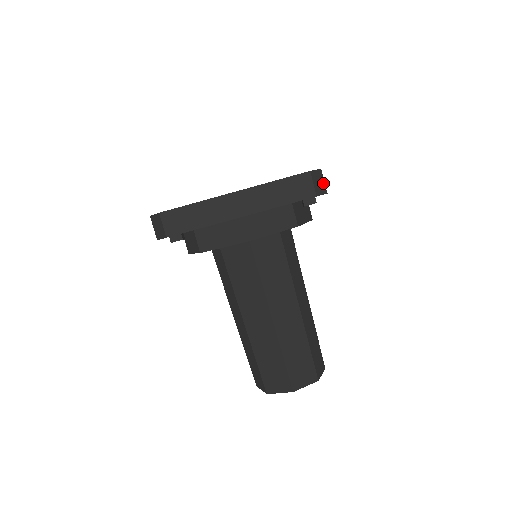
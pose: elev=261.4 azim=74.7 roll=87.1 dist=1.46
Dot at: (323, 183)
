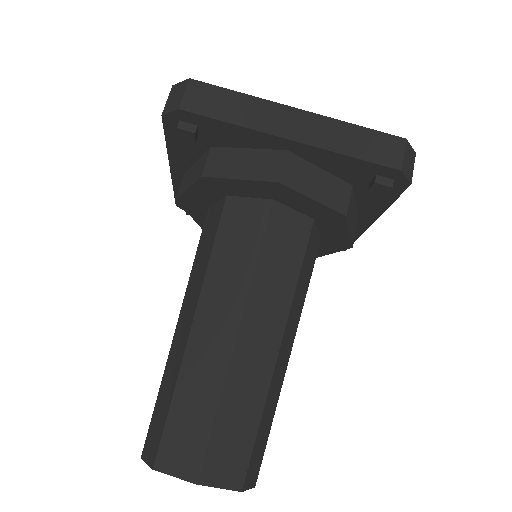
Dot at: (412, 169)
